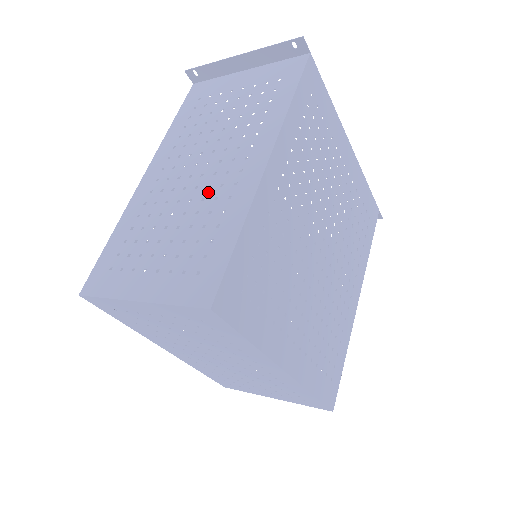
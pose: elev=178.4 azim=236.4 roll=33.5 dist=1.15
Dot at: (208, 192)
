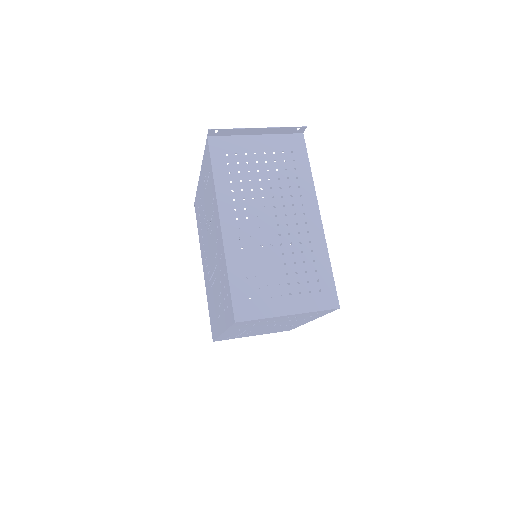
Dot at: (292, 238)
